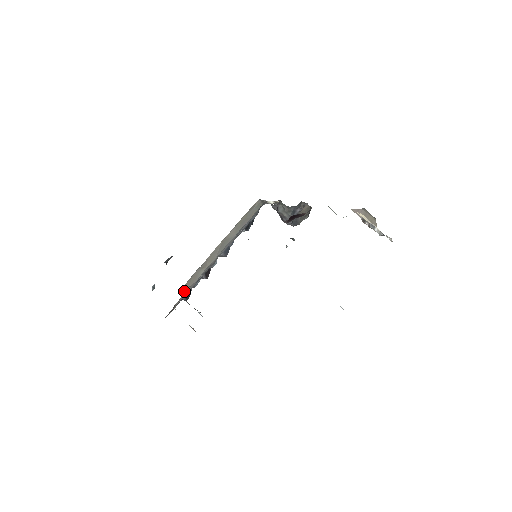
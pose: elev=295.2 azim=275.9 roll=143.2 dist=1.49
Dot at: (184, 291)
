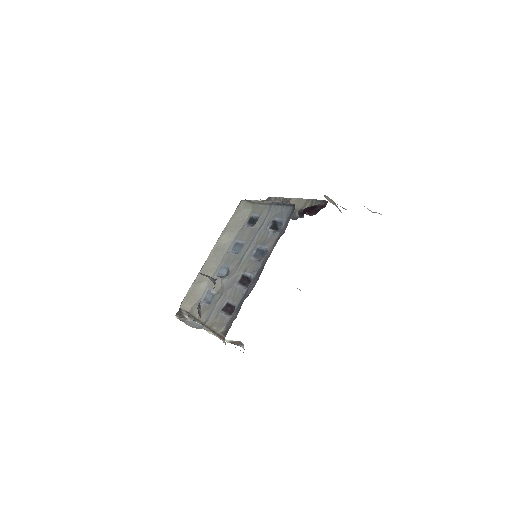
Dot at: (183, 312)
